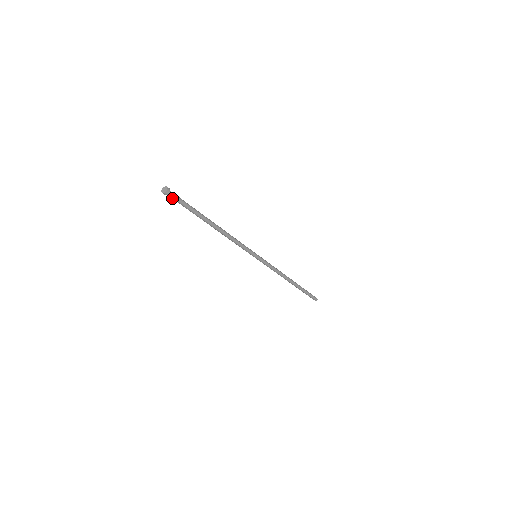
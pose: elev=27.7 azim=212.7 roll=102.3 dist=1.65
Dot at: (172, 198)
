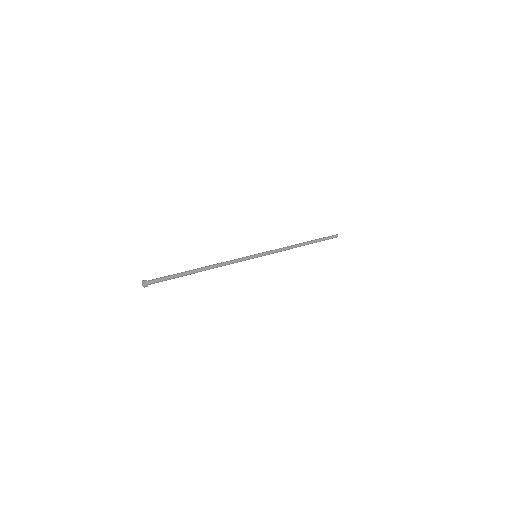
Dot at: (153, 282)
